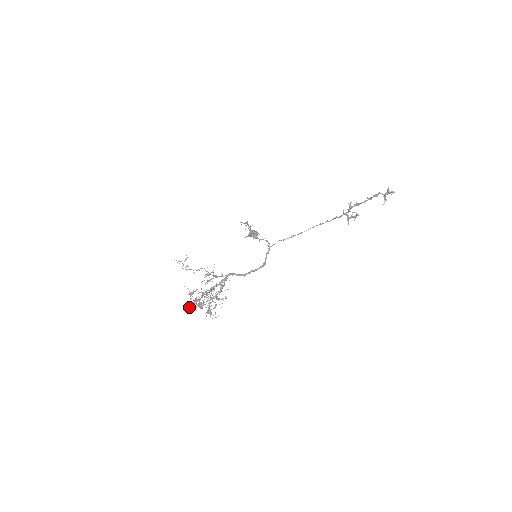
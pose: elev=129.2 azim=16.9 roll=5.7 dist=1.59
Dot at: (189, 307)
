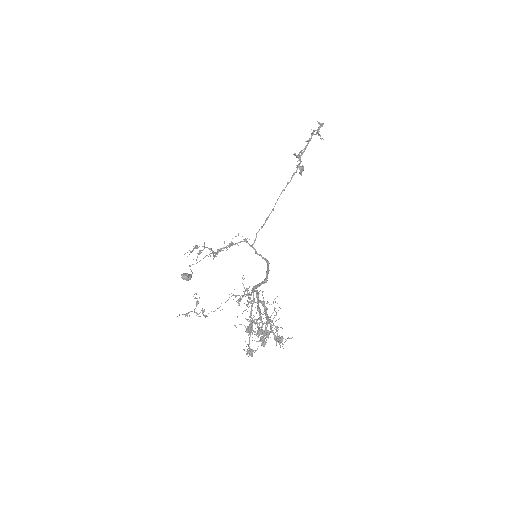
Dot at: (251, 355)
